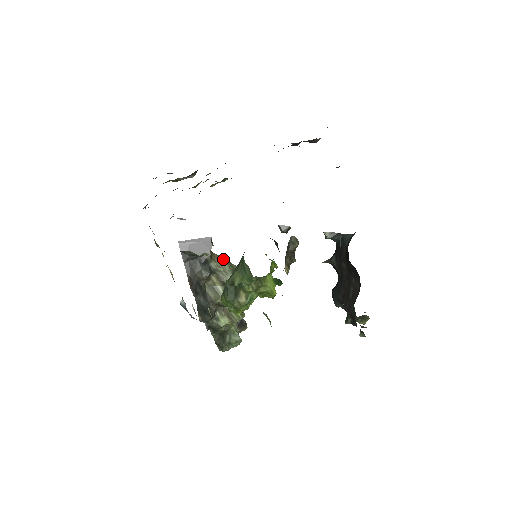
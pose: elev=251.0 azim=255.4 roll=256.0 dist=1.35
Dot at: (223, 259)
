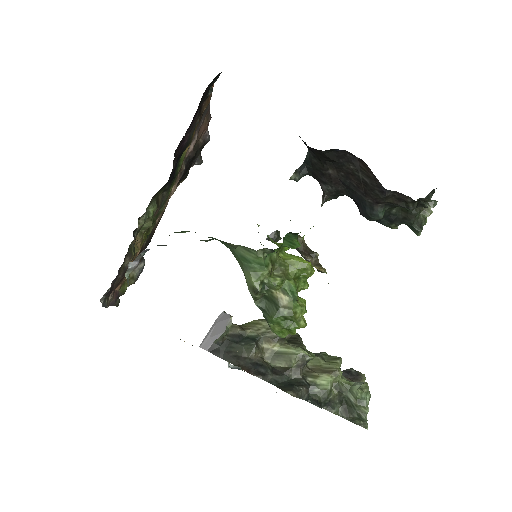
Dot at: (256, 321)
